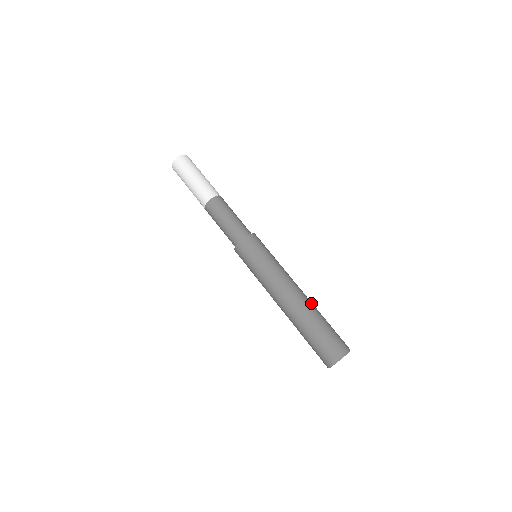
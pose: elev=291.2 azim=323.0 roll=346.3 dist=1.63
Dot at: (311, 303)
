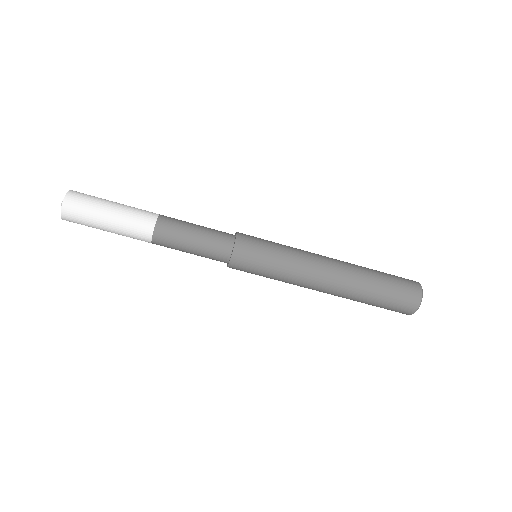
Dot at: (351, 287)
